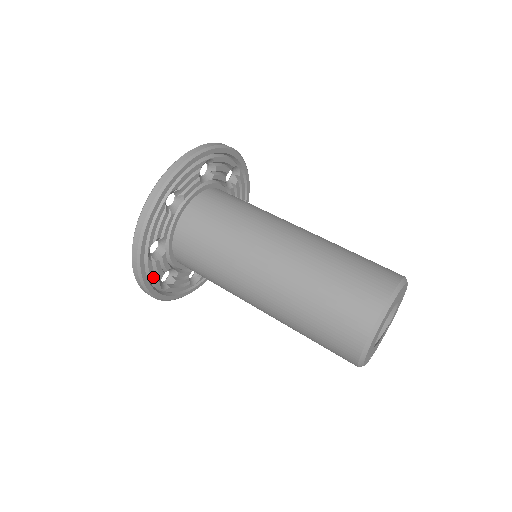
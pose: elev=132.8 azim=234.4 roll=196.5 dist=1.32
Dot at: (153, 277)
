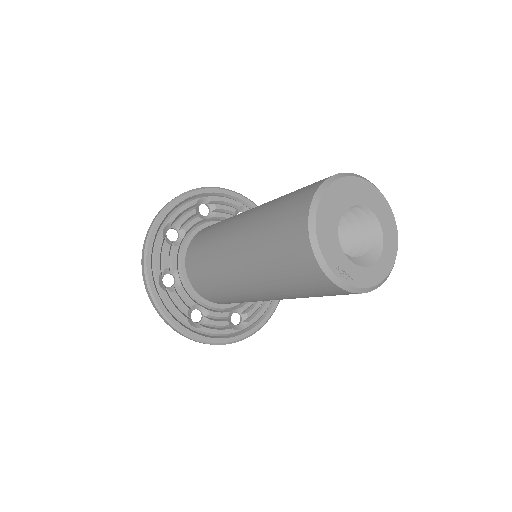
Dot at: (157, 257)
